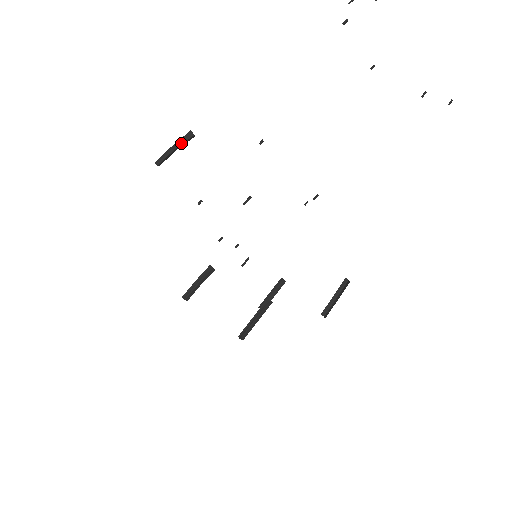
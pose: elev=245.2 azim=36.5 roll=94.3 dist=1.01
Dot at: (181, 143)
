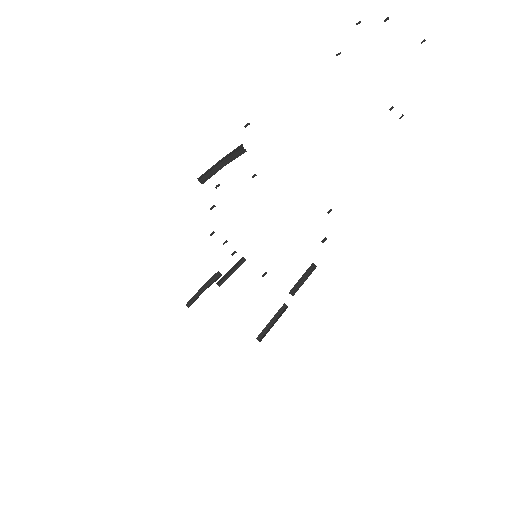
Dot at: (229, 157)
